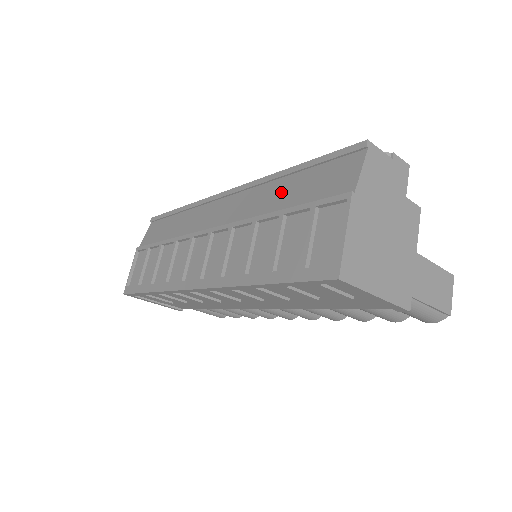
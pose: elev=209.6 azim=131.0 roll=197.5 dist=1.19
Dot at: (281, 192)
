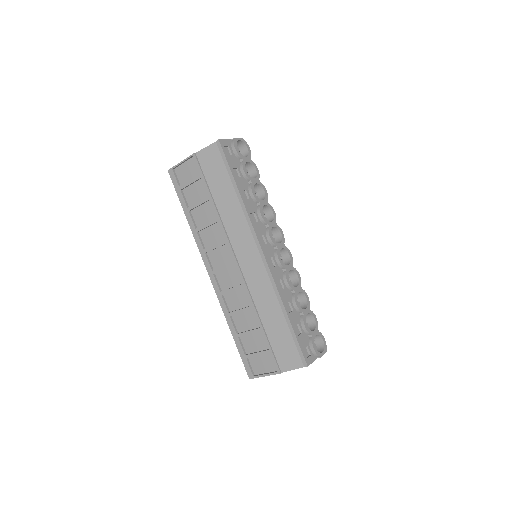
Dot at: (273, 316)
